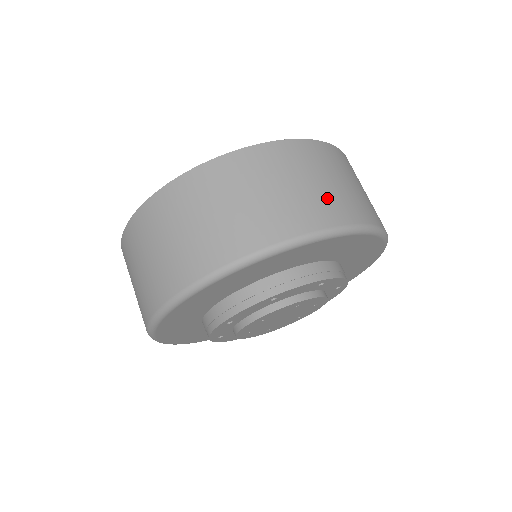
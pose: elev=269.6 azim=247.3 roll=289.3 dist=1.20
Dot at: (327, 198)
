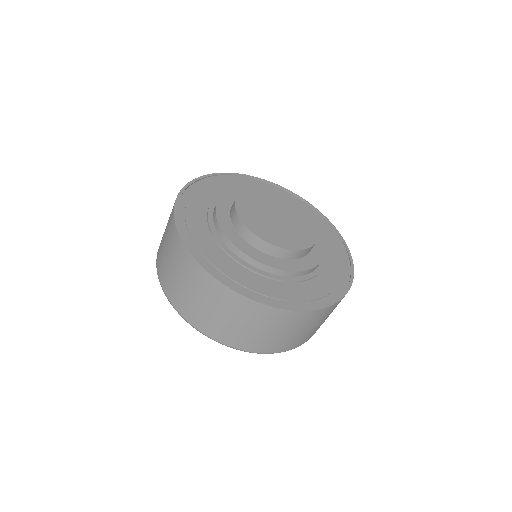
Dot at: (276, 341)
